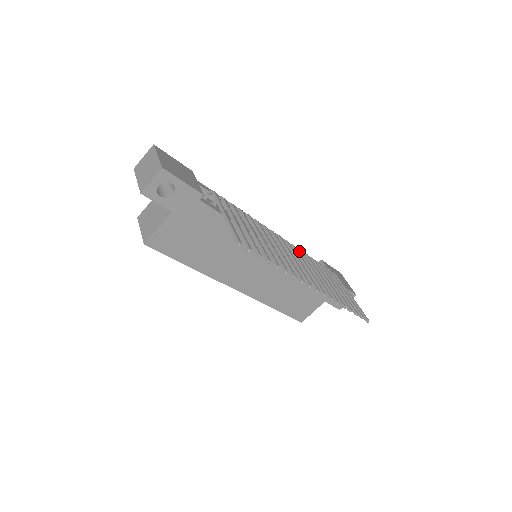
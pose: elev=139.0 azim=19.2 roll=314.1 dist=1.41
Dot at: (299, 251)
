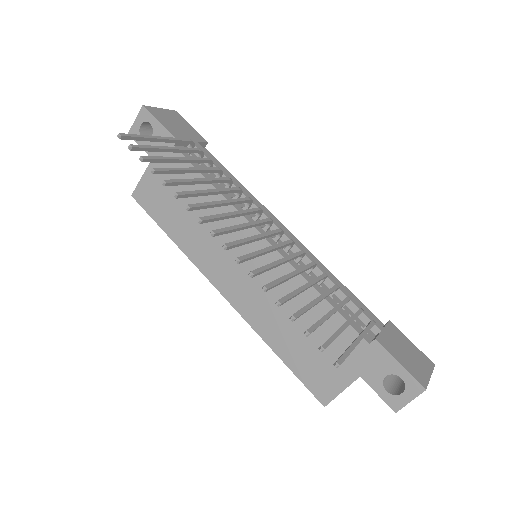
Dot at: (299, 251)
